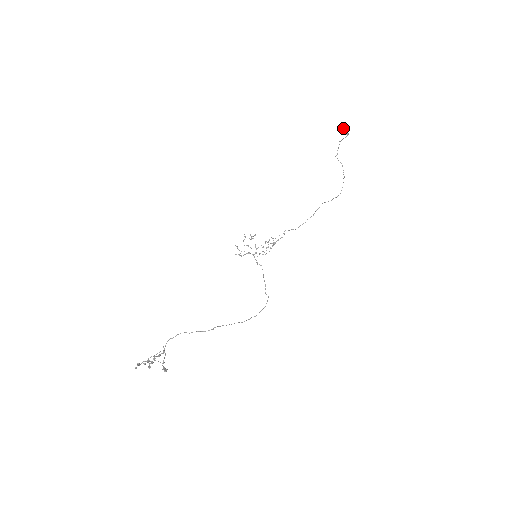
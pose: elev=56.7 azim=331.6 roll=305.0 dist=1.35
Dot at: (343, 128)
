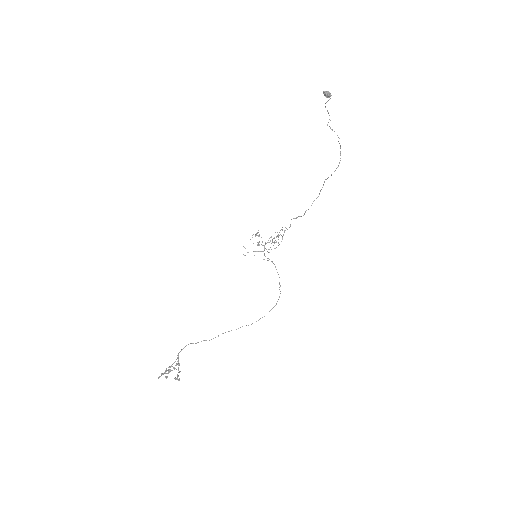
Dot at: (324, 91)
